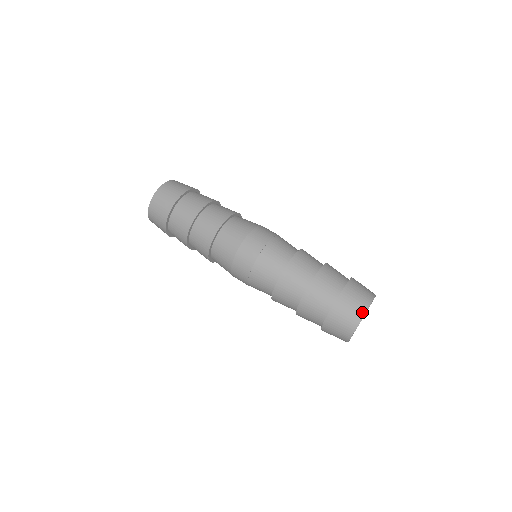
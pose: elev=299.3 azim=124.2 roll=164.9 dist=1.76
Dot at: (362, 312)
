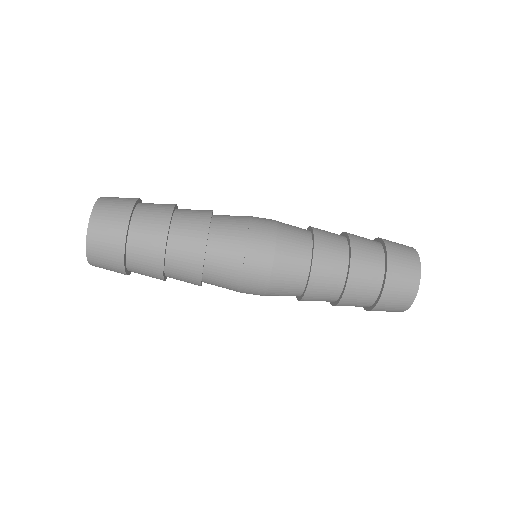
Dot at: (402, 311)
